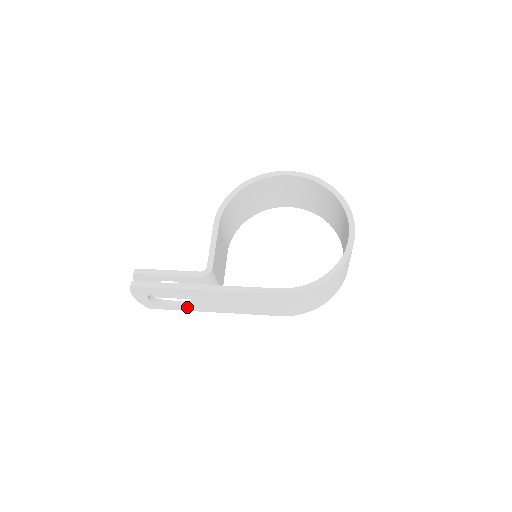
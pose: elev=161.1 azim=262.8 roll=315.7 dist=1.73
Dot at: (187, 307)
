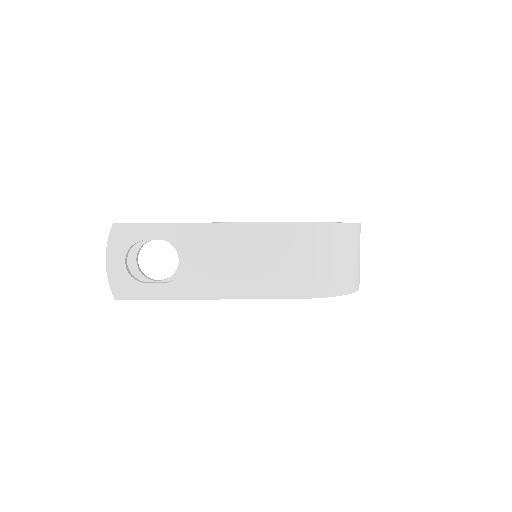
Dot at: (171, 286)
